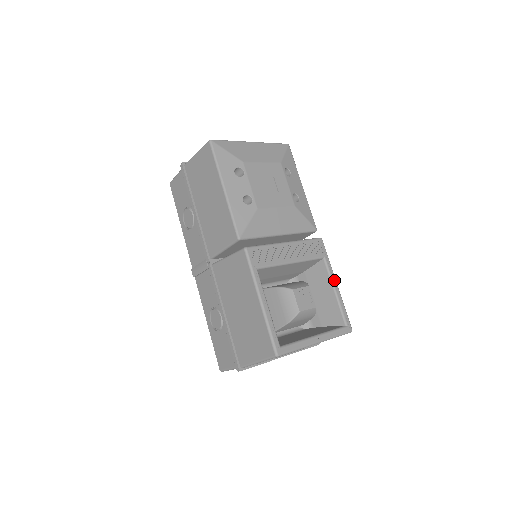
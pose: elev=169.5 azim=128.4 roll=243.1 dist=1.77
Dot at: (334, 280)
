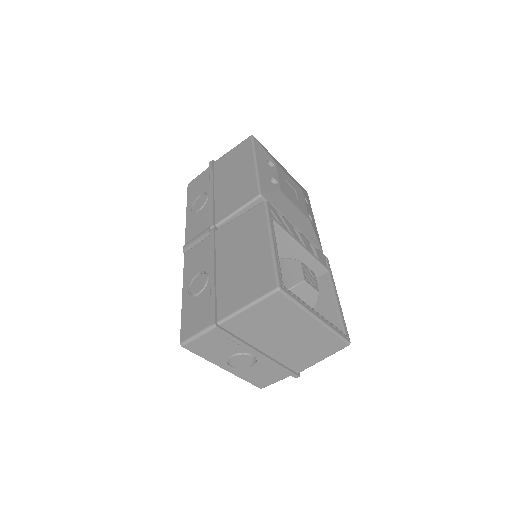
Dot at: (336, 293)
